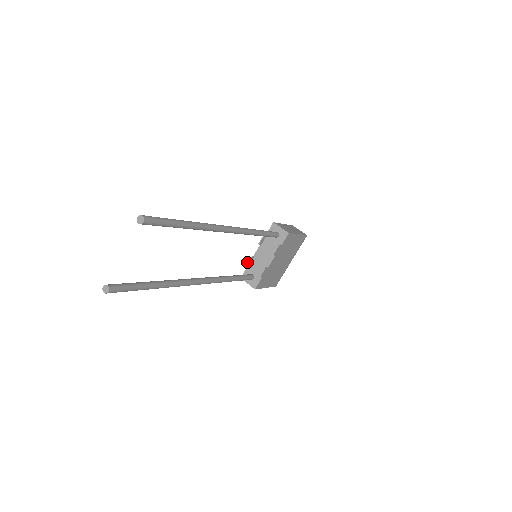
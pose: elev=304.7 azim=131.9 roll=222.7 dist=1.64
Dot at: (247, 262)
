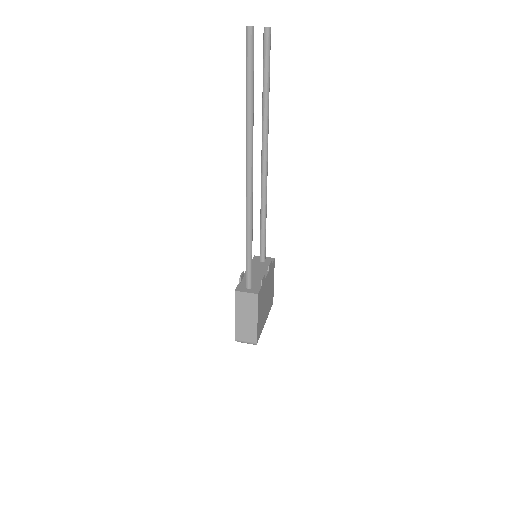
Dot at: occluded
